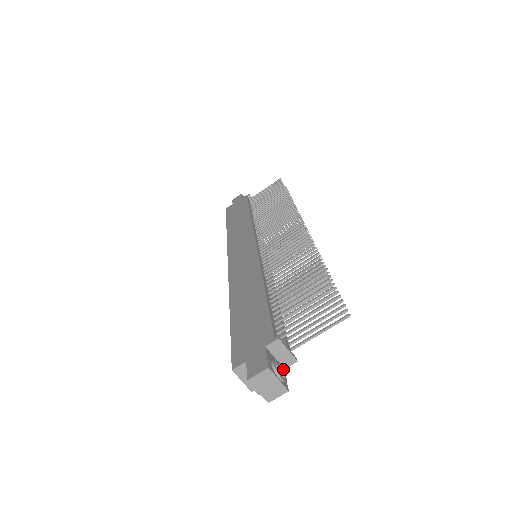
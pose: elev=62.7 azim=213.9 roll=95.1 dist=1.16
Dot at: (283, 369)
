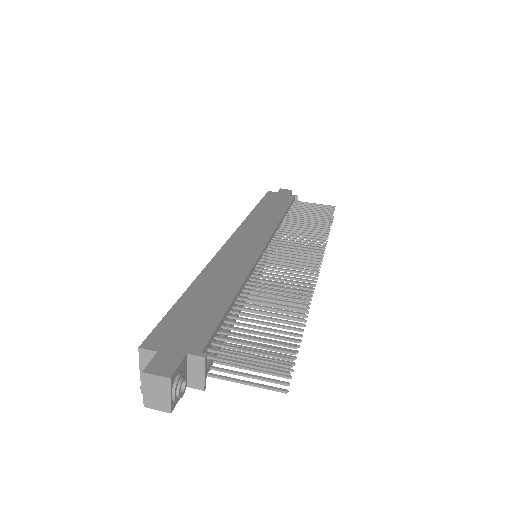
Dot at: (184, 388)
